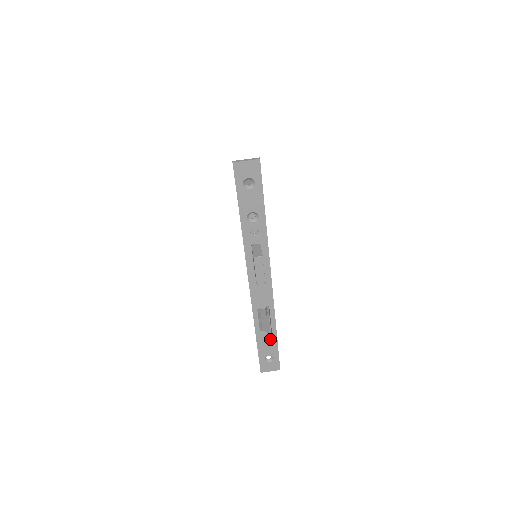
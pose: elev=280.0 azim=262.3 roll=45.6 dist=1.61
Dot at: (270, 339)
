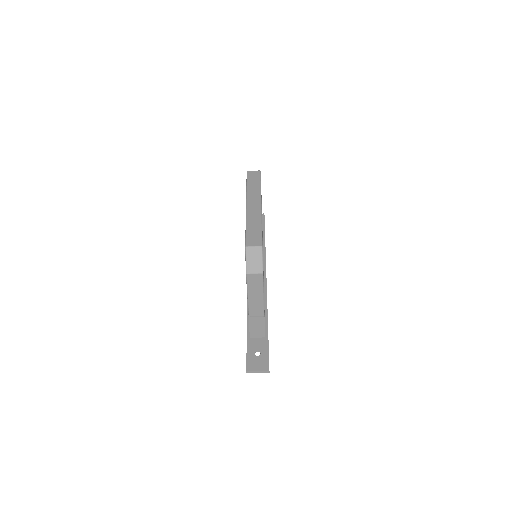
Dot at: occluded
